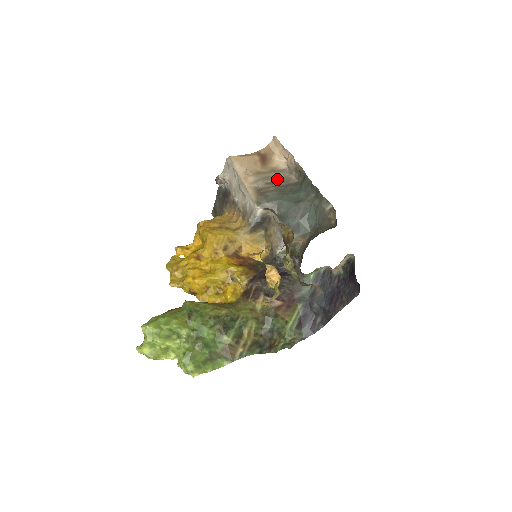
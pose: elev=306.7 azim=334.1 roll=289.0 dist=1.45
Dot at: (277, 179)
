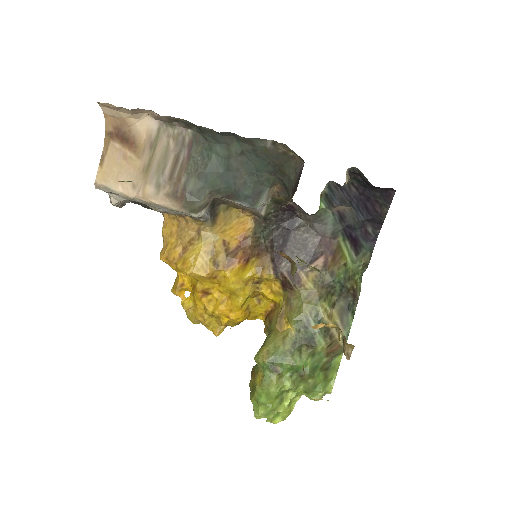
Dot at: (170, 153)
